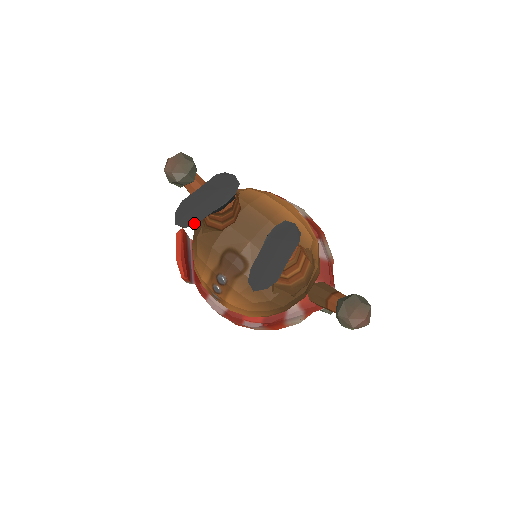
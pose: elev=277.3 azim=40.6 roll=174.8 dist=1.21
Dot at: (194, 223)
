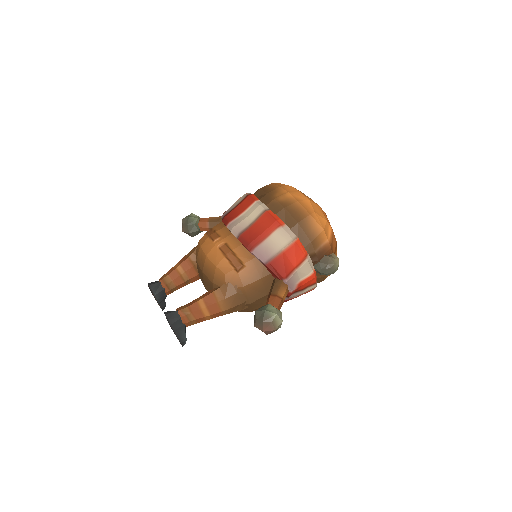
Dot at: occluded
